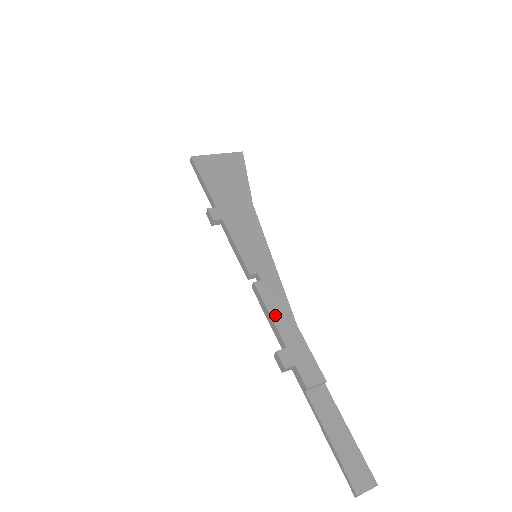
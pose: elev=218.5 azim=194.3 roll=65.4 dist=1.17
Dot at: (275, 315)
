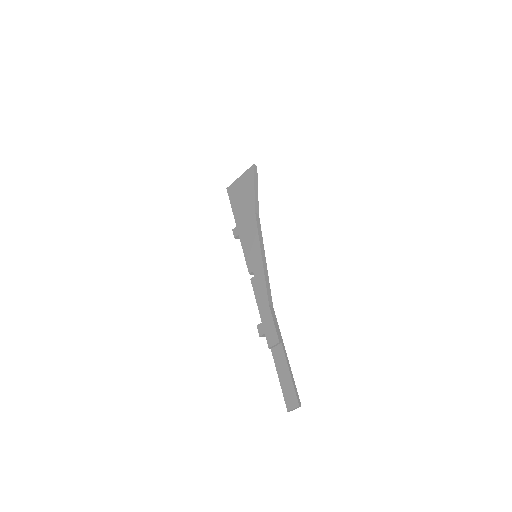
Dot at: (258, 300)
